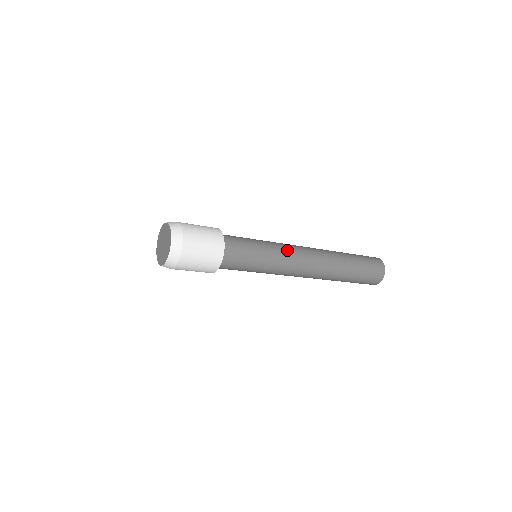
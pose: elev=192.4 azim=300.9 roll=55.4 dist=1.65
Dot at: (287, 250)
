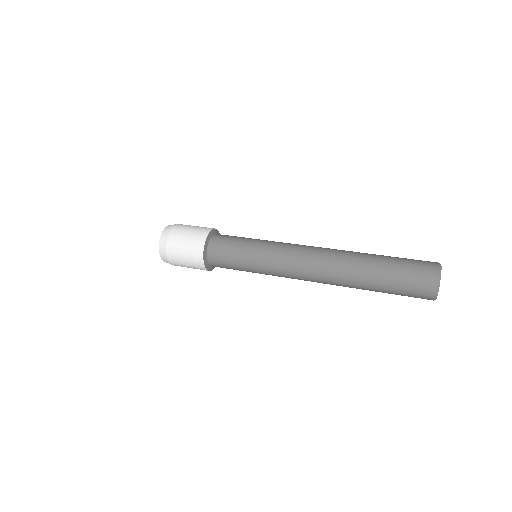
Dot at: (278, 264)
